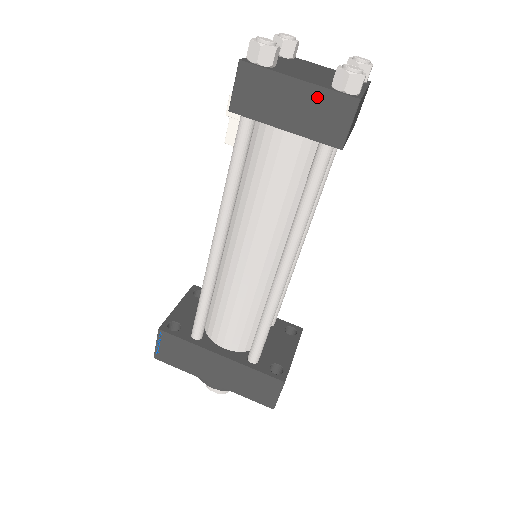
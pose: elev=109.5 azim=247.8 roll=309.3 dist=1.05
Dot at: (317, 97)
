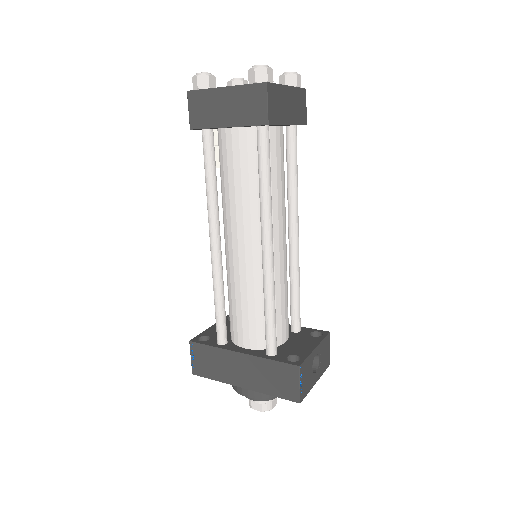
Dot at: (239, 94)
